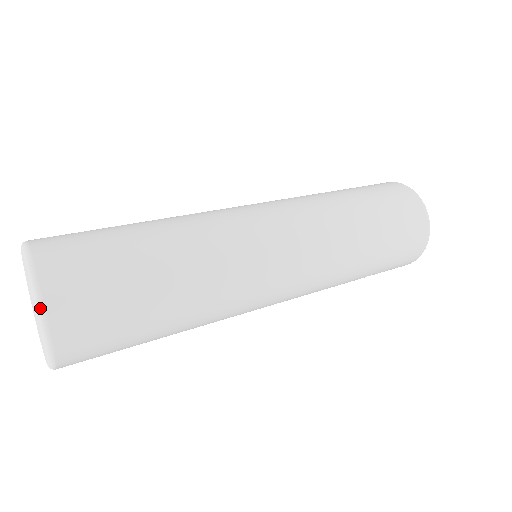
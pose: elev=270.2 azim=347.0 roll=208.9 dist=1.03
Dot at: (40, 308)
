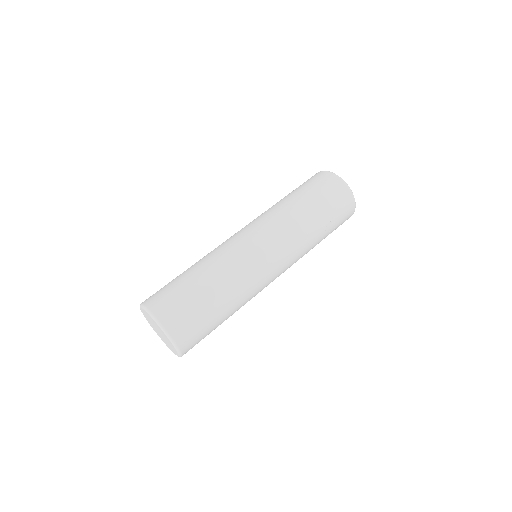
Dot at: (151, 315)
